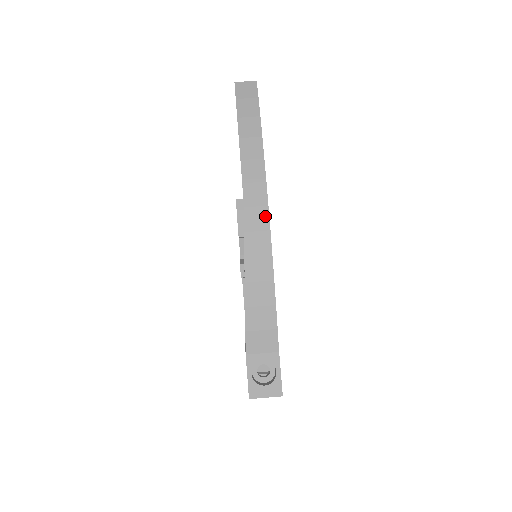
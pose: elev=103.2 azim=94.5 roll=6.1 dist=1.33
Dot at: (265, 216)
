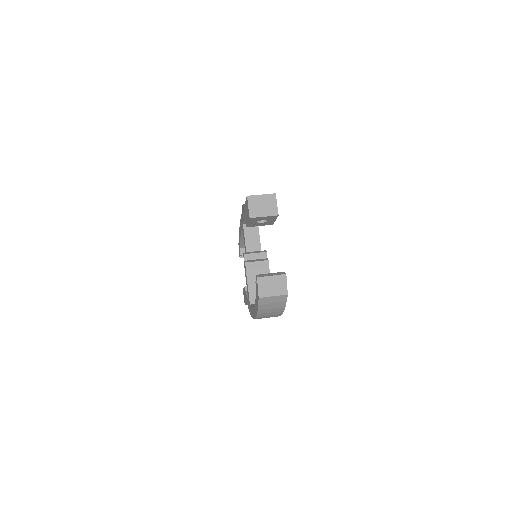
Dot at: occluded
